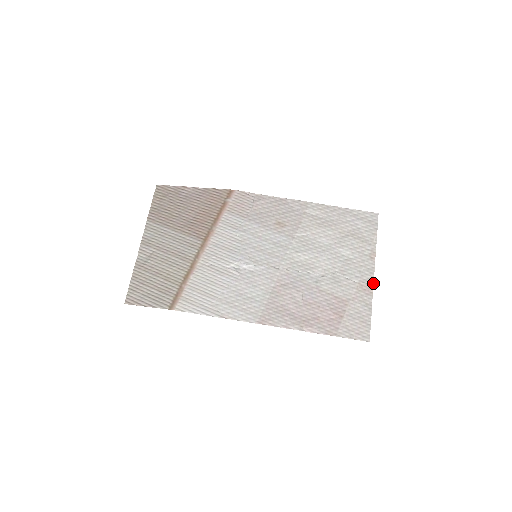
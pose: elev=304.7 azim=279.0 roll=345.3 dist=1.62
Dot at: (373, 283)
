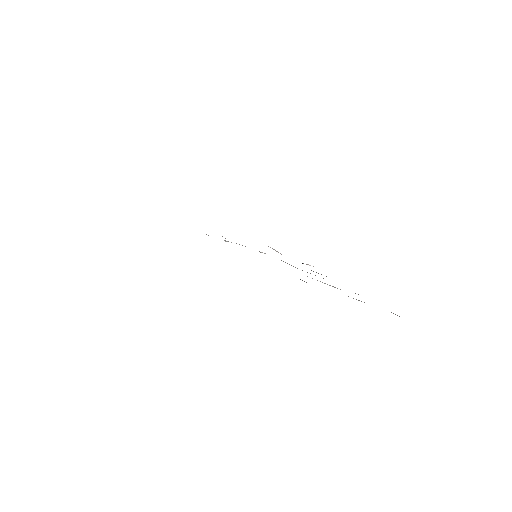
Dot at: occluded
